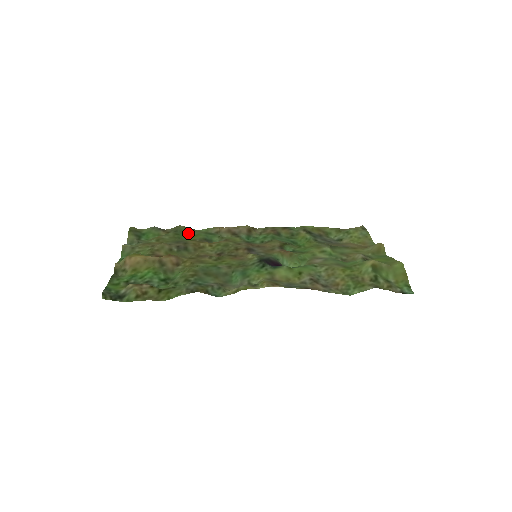
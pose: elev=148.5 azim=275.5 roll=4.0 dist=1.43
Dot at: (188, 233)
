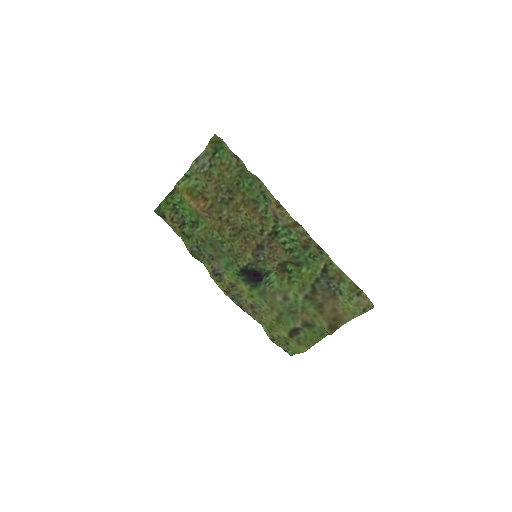
Dot at: (252, 178)
